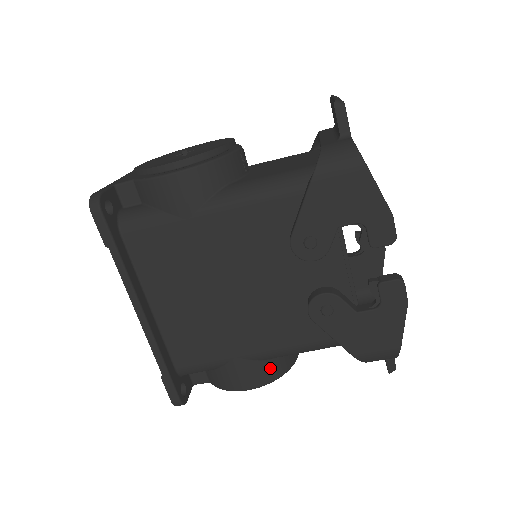
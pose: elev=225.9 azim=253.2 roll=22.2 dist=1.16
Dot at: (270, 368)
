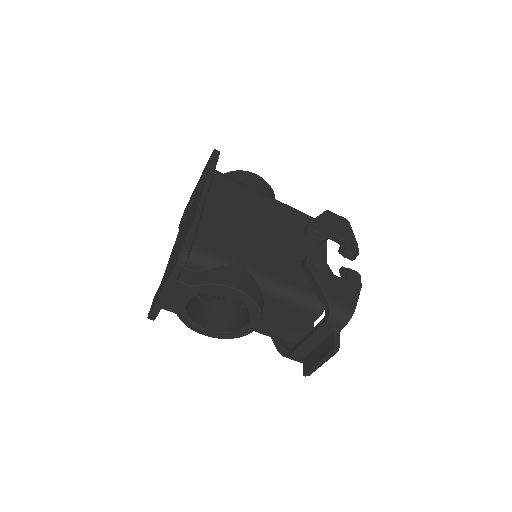
Dot at: (256, 291)
